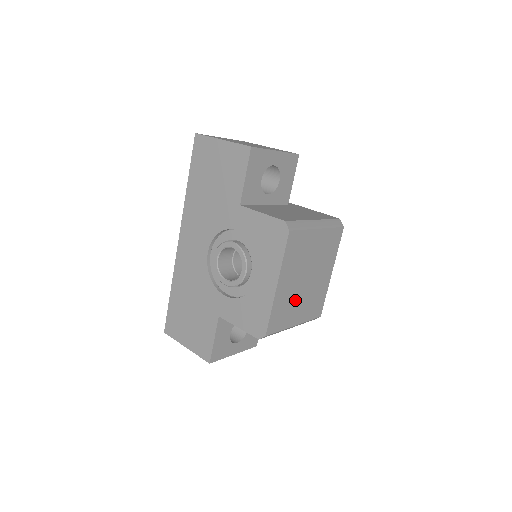
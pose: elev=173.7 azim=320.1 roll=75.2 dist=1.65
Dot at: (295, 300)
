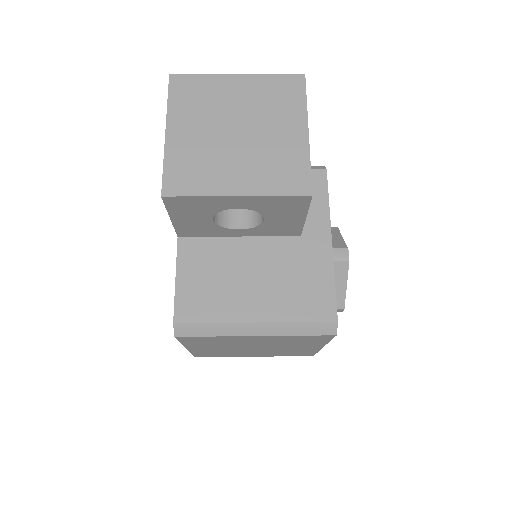
Dot at: (239, 351)
